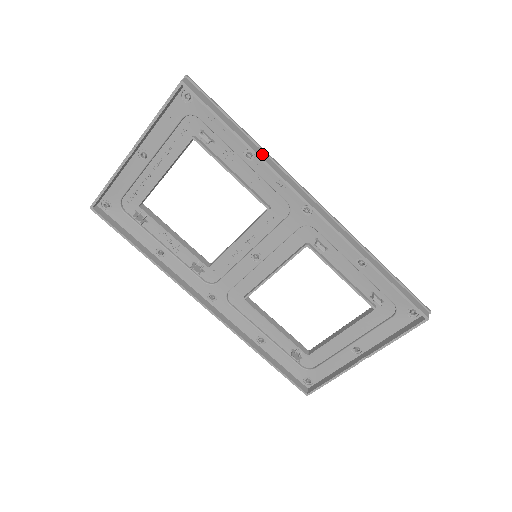
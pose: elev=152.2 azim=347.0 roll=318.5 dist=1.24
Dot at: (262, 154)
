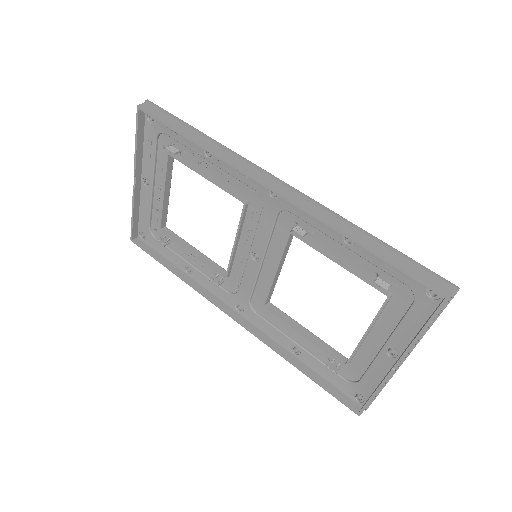
Dot at: (215, 148)
